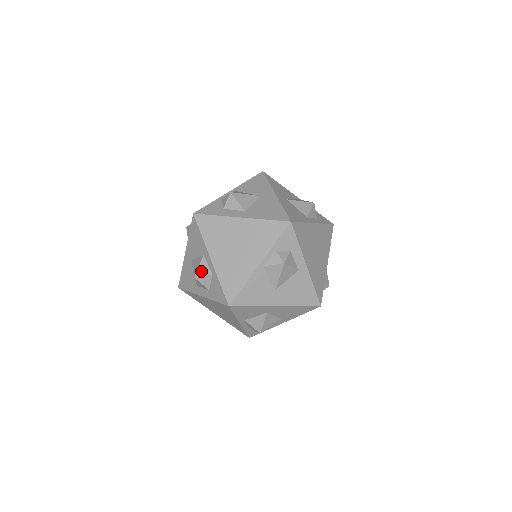
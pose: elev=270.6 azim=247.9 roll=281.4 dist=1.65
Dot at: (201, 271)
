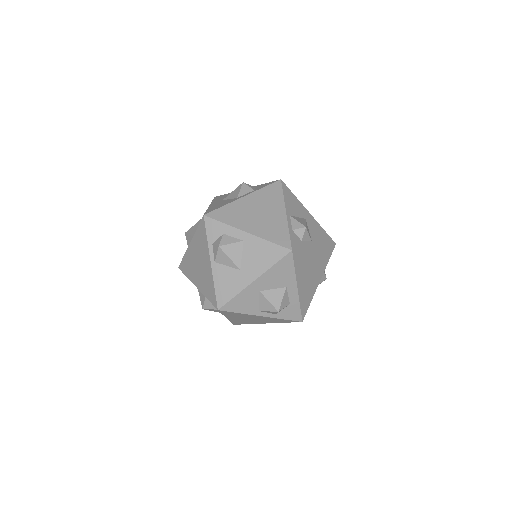
Dot at: (202, 301)
